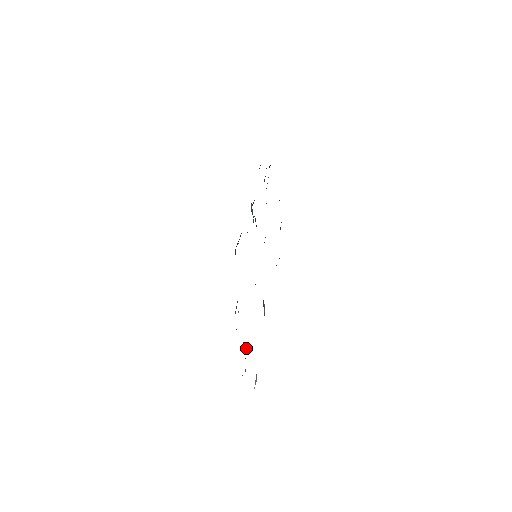
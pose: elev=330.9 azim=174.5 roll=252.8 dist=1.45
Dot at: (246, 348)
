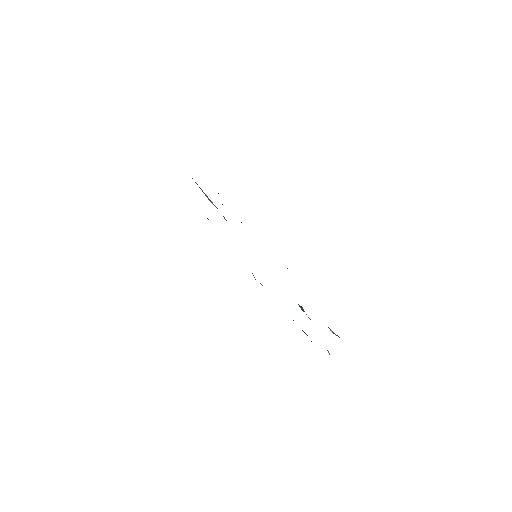
Dot at: occluded
